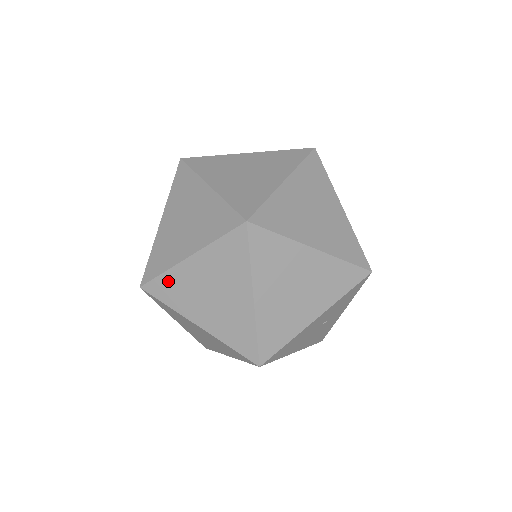
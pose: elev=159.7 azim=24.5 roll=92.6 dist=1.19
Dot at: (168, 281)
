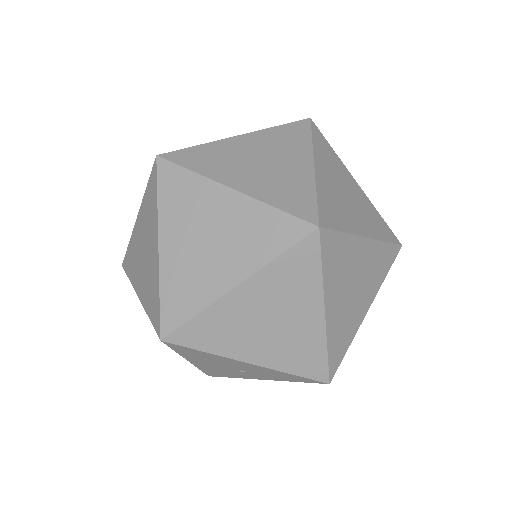
Dot at: (187, 182)
